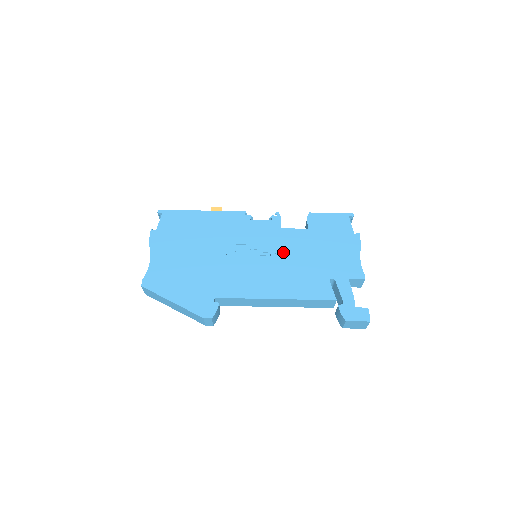
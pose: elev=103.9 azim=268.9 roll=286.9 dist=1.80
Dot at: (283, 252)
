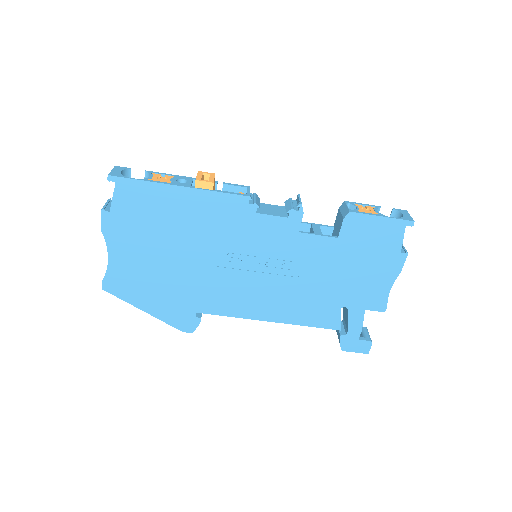
Dot at: (293, 267)
